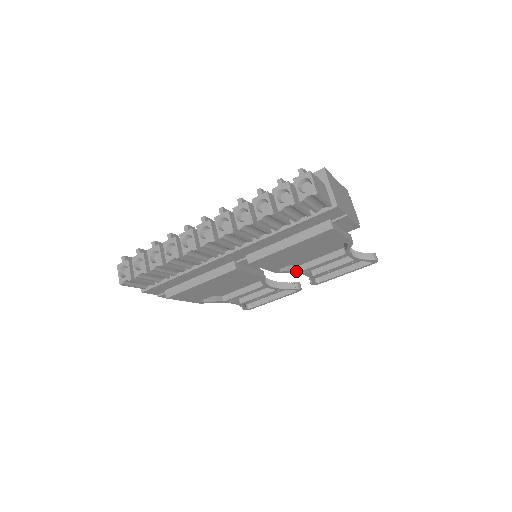
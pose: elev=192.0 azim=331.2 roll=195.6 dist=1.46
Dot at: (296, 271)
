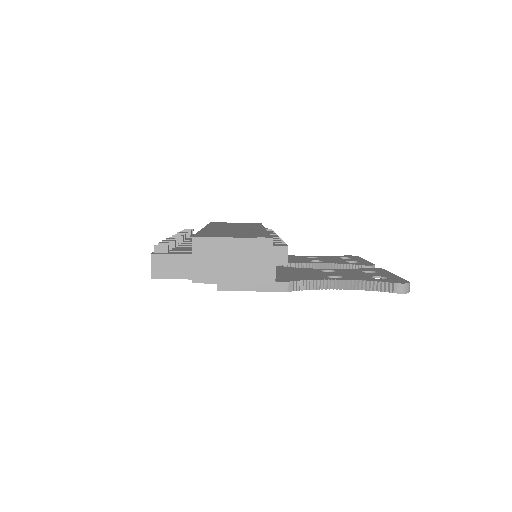
Dot at: occluded
